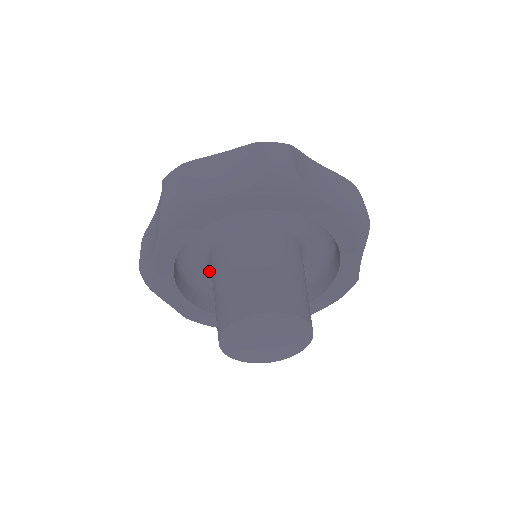
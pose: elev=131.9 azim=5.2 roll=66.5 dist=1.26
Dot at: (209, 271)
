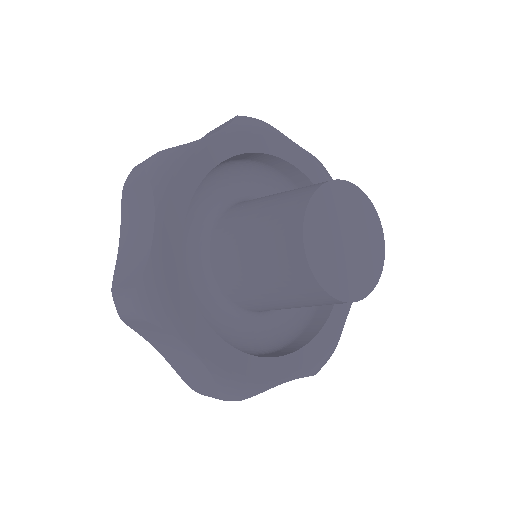
Dot at: (210, 316)
